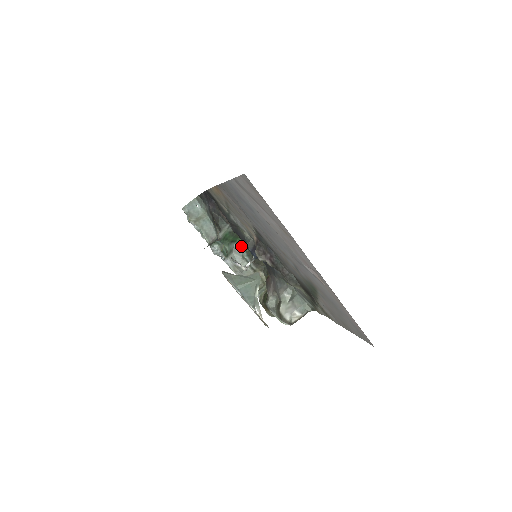
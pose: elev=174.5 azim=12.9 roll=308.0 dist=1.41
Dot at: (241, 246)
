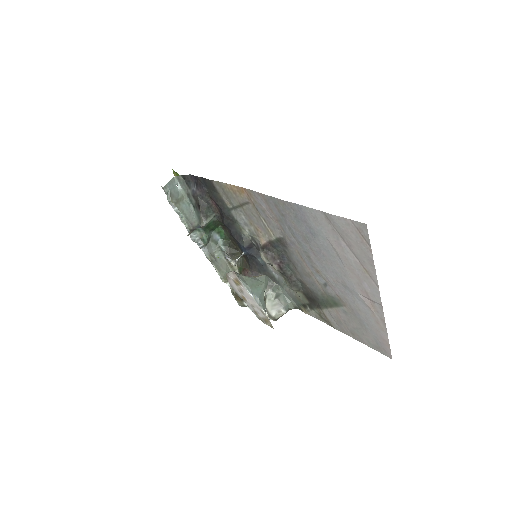
Dot at: (219, 235)
